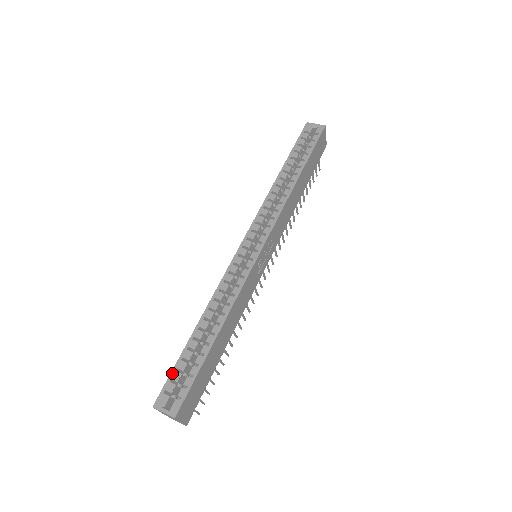
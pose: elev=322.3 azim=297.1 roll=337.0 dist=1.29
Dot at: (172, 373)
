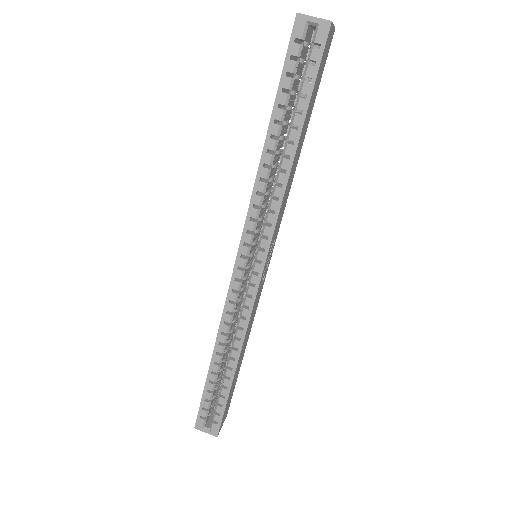
Dot at: (202, 403)
